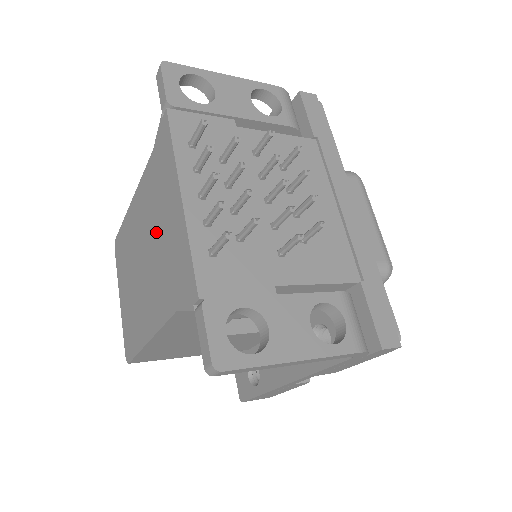
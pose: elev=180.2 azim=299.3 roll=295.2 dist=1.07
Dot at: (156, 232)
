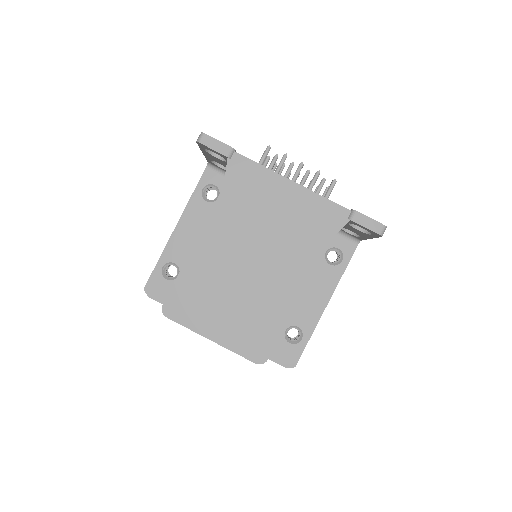
Dot at: (266, 227)
